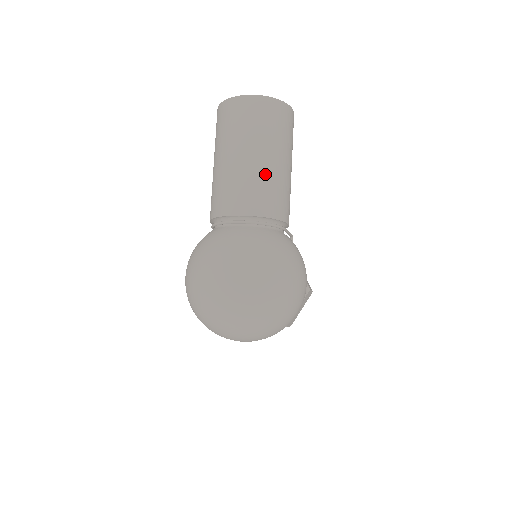
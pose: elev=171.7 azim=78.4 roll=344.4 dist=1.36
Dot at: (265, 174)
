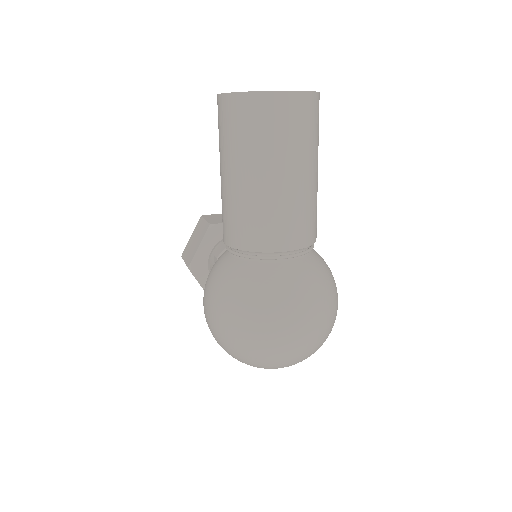
Dot at: (308, 196)
